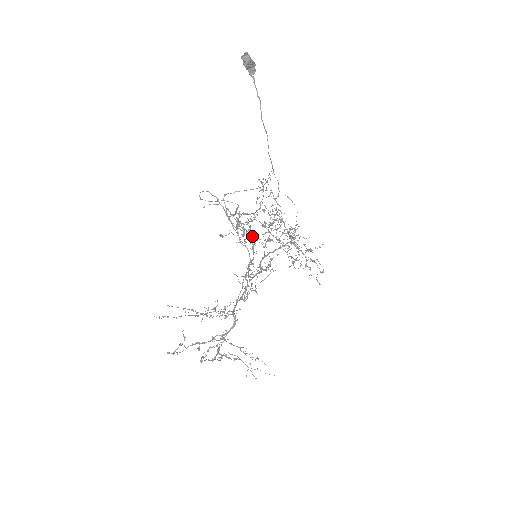
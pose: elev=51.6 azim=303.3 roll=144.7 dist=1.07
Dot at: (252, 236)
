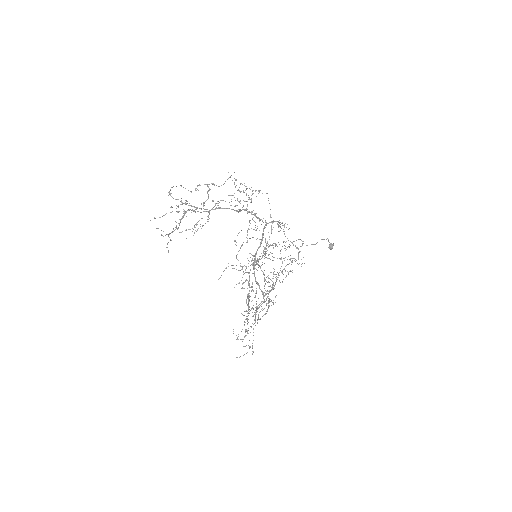
Dot at: occluded
